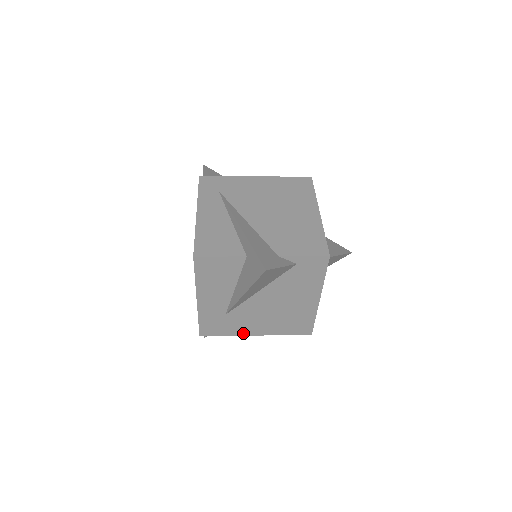
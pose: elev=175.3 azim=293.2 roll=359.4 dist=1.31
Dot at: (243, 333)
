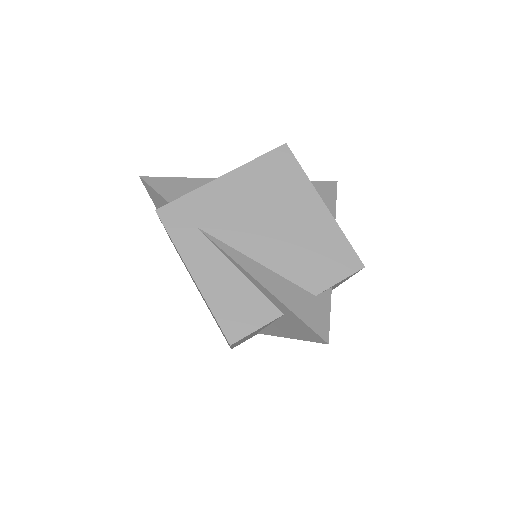
Dot at: occluded
